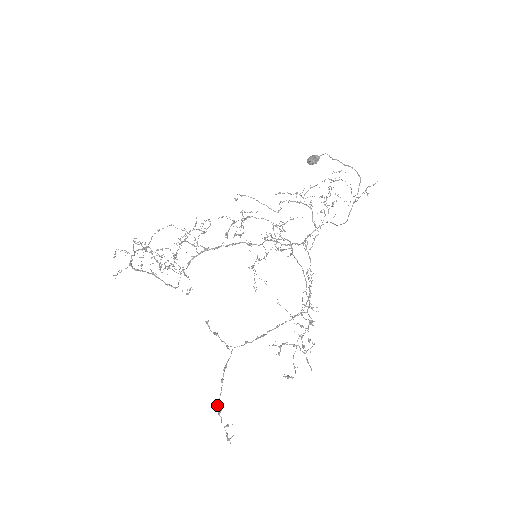
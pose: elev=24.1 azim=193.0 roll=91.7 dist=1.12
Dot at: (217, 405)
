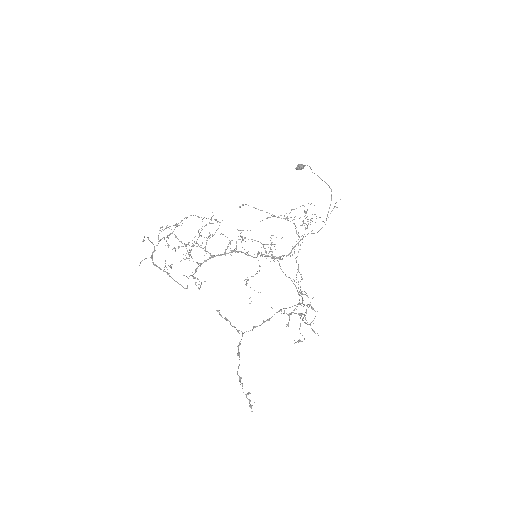
Dot at: (237, 373)
